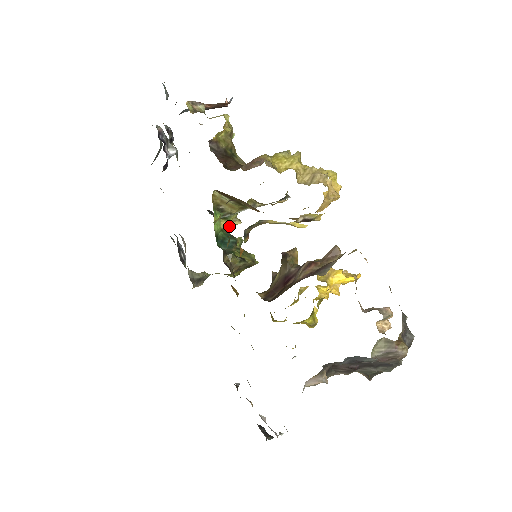
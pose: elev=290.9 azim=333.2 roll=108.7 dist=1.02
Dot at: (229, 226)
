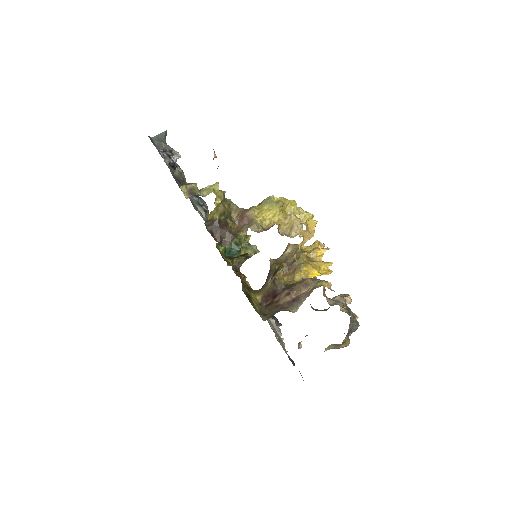
Dot at: occluded
